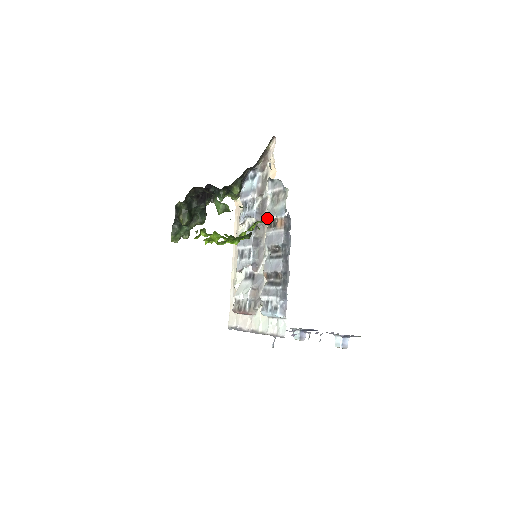
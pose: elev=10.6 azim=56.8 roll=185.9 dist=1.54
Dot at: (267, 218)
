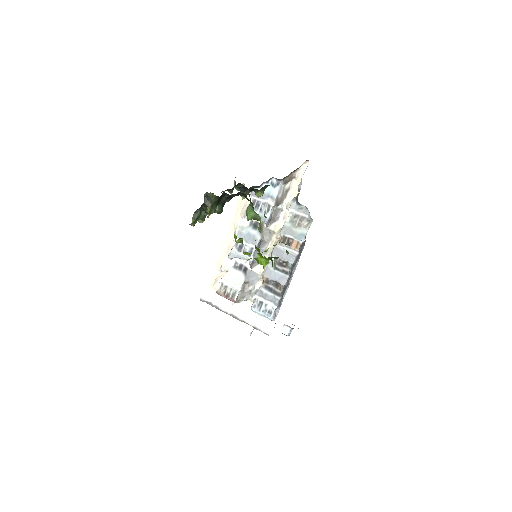
Dot at: (282, 233)
